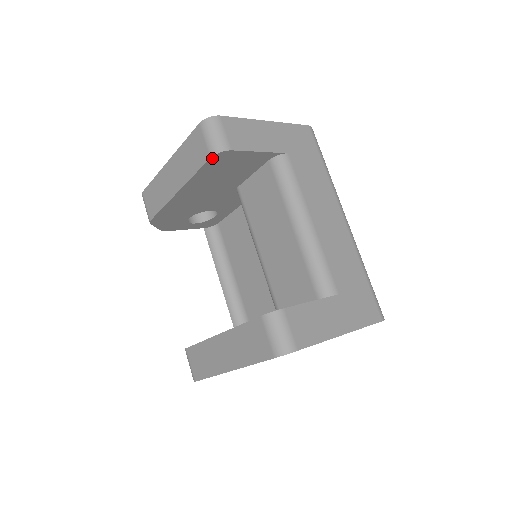
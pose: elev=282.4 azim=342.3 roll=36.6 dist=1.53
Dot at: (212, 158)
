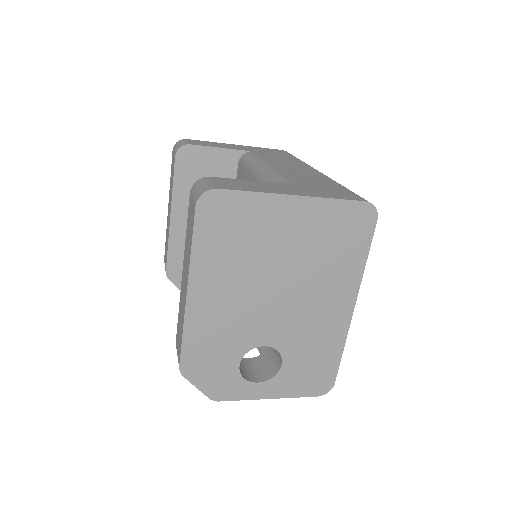
Dot at: (177, 157)
